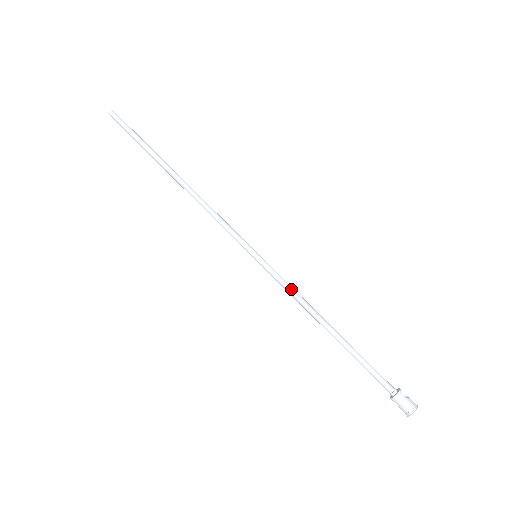
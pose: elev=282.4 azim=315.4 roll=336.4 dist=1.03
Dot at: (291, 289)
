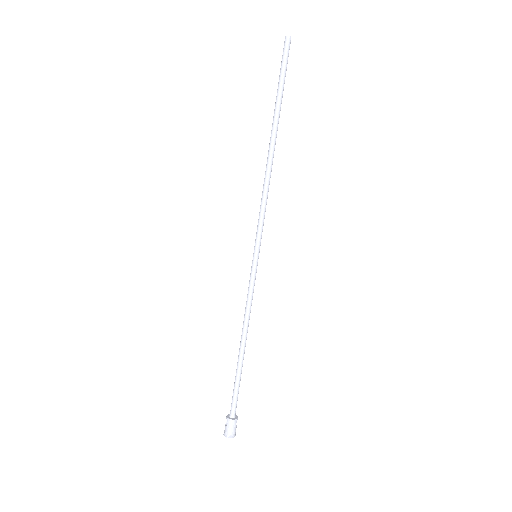
Dot at: occluded
